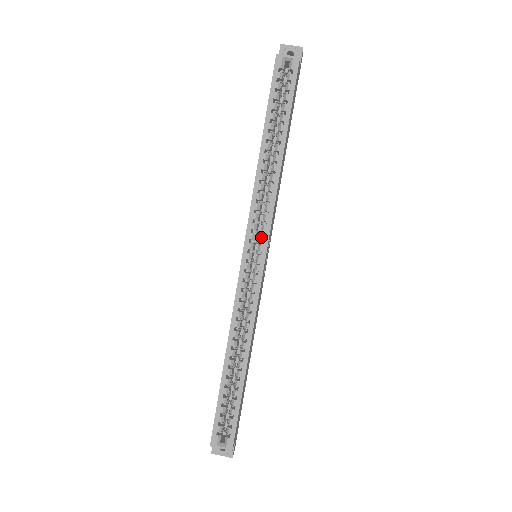
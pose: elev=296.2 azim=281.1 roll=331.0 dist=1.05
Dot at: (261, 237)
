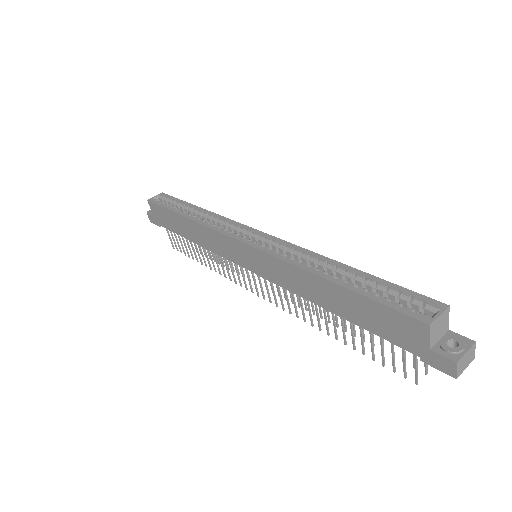
Dot at: (241, 230)
